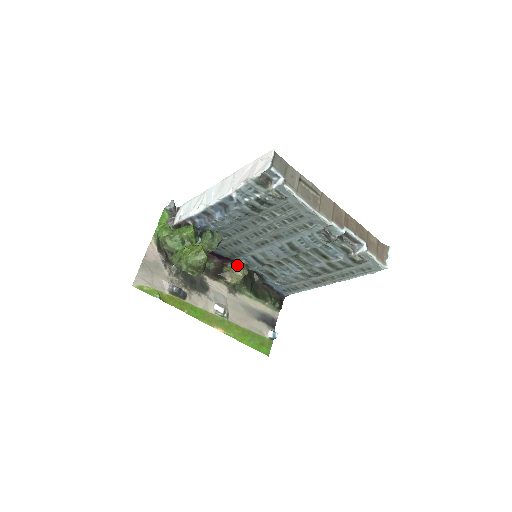
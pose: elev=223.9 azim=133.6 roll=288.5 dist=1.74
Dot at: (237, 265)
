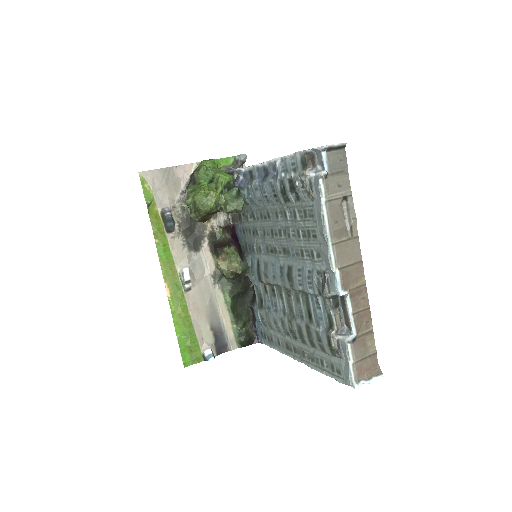
Dot at: (239, 255)
